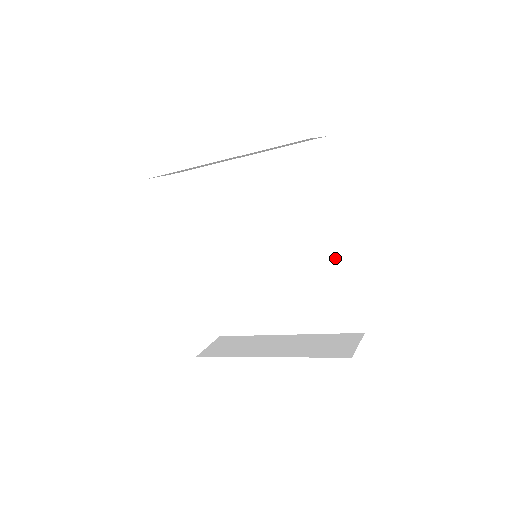
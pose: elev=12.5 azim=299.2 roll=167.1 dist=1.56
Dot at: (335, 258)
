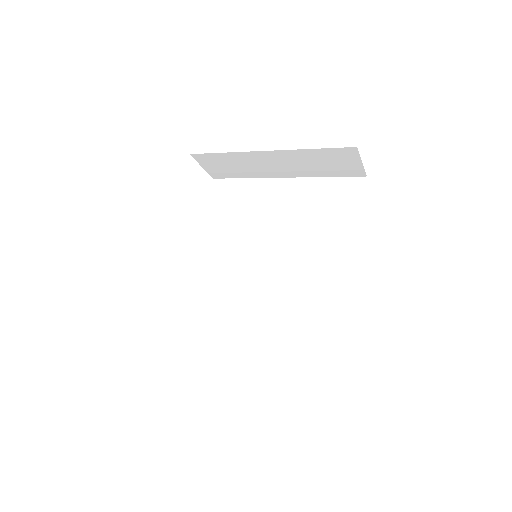
Dot at: (334, 288)
